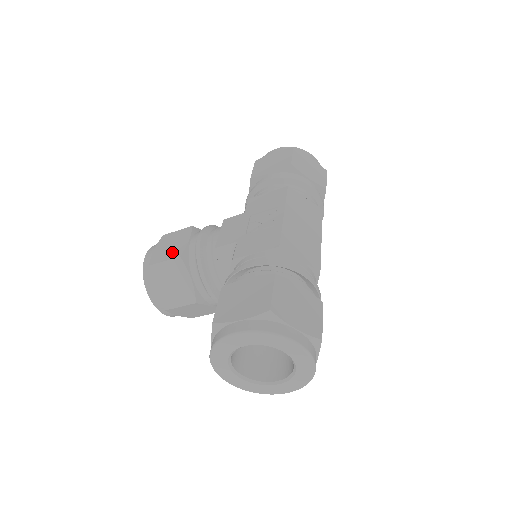
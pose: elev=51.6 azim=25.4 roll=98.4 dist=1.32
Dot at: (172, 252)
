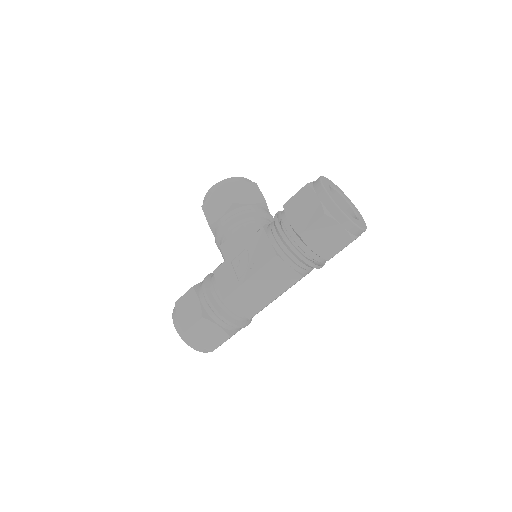
Dot at: (211, 214)
